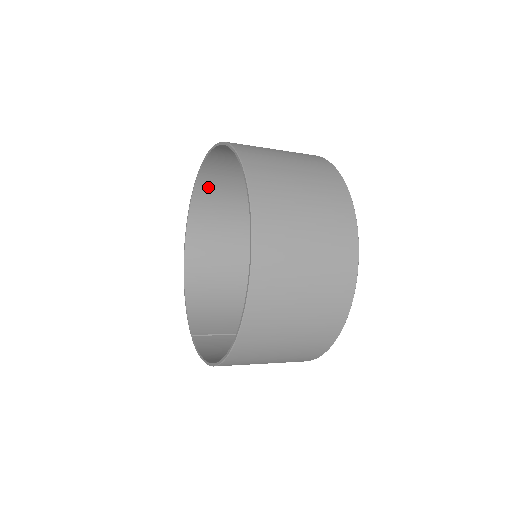
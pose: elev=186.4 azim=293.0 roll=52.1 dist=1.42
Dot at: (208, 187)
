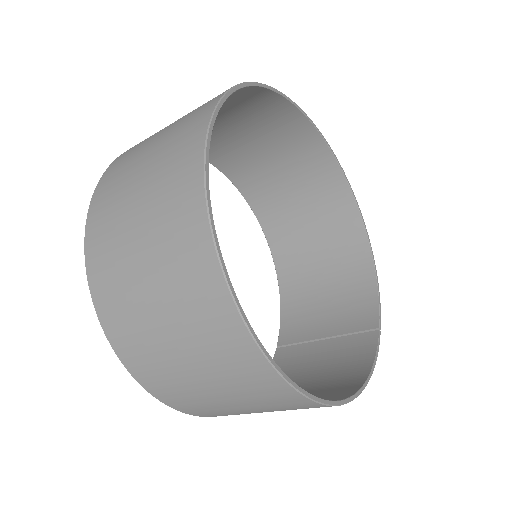
Dot at: (234, 165)
